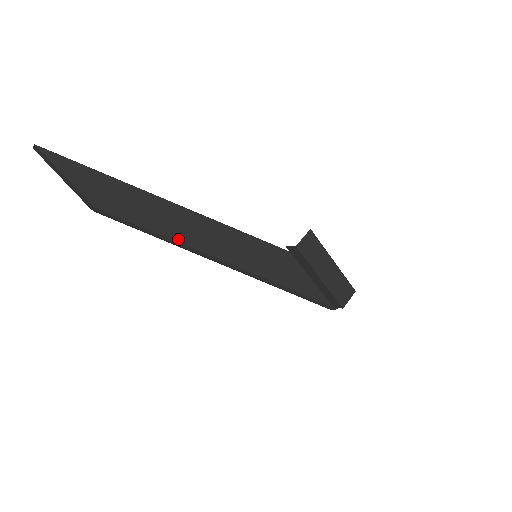
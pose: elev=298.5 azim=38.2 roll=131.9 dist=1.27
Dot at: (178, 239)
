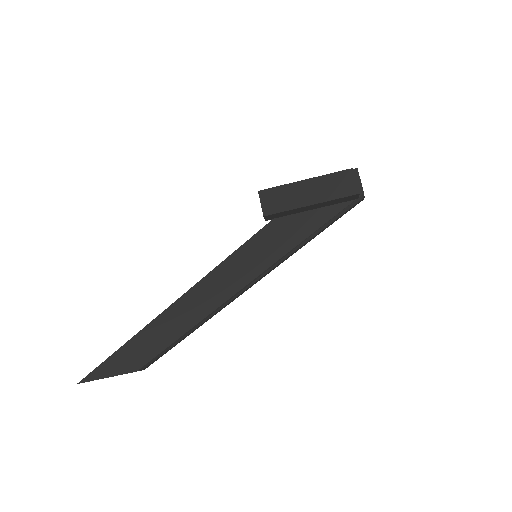
Dot at: (197, 321)
